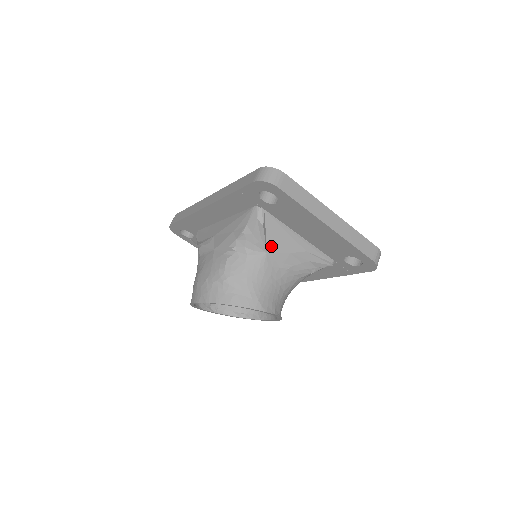
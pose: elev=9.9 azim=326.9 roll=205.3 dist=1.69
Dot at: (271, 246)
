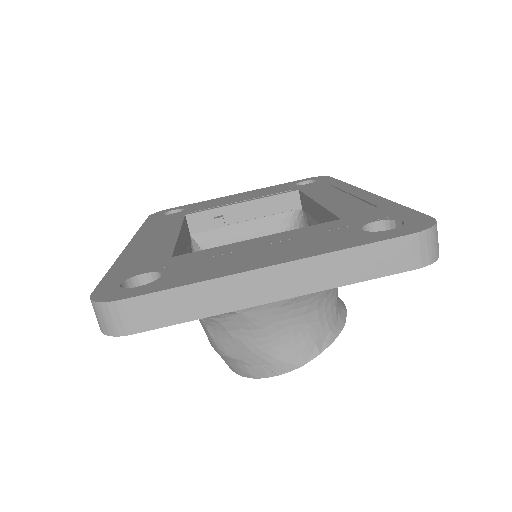
Dot at: occluded
